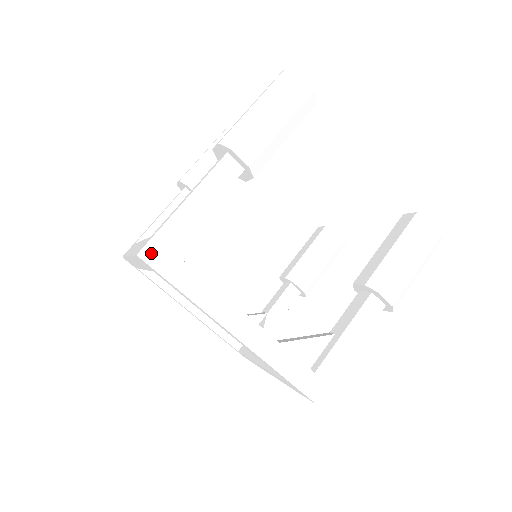
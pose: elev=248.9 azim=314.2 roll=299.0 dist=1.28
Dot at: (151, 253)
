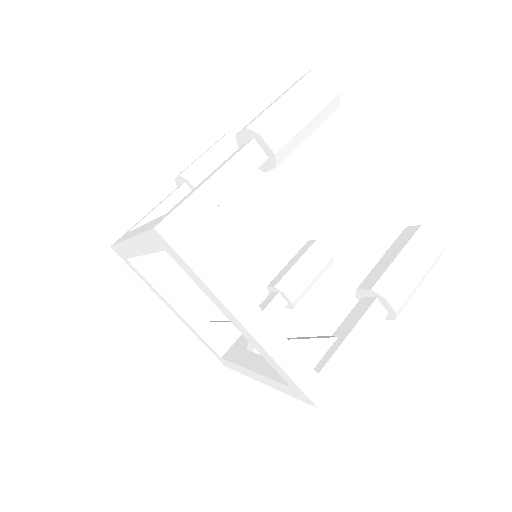
Dot at: (169, 228)
